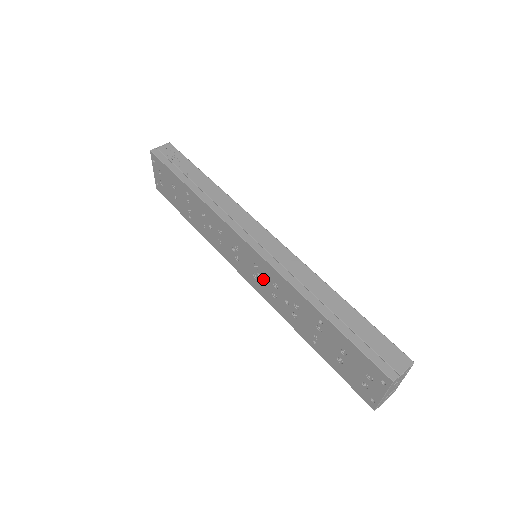
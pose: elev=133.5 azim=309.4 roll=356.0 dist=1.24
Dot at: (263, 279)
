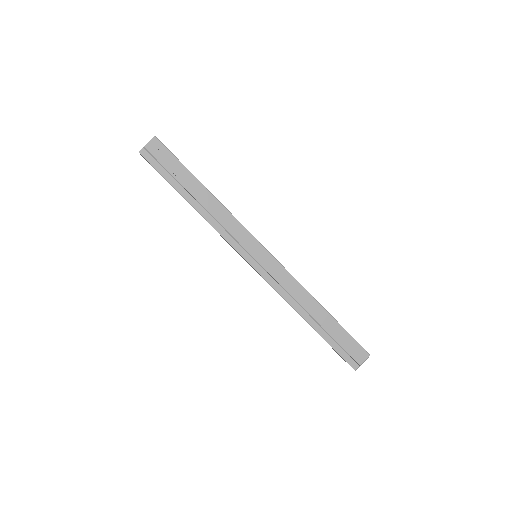
Dot at: occluded
